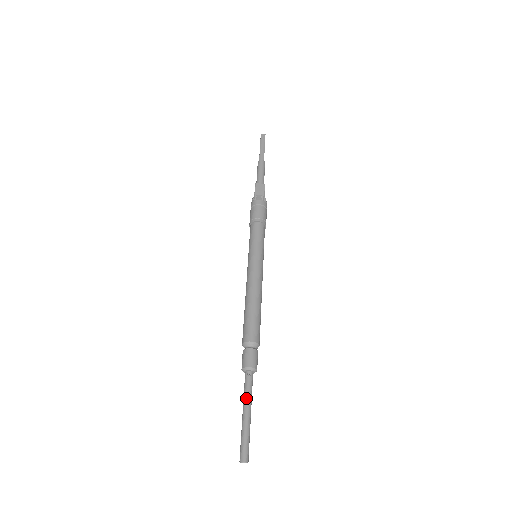
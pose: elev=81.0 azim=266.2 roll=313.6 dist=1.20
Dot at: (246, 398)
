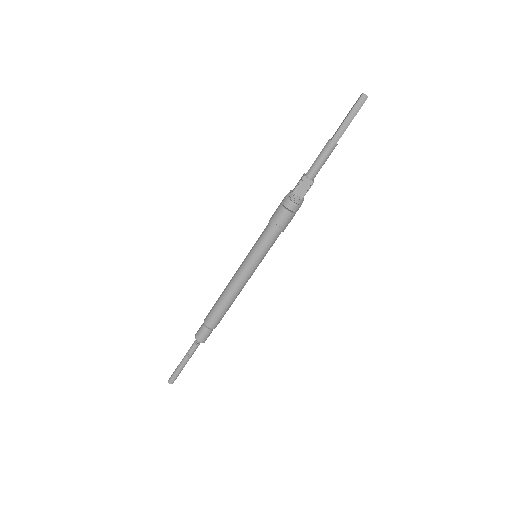
Dot at: (187, 356)
